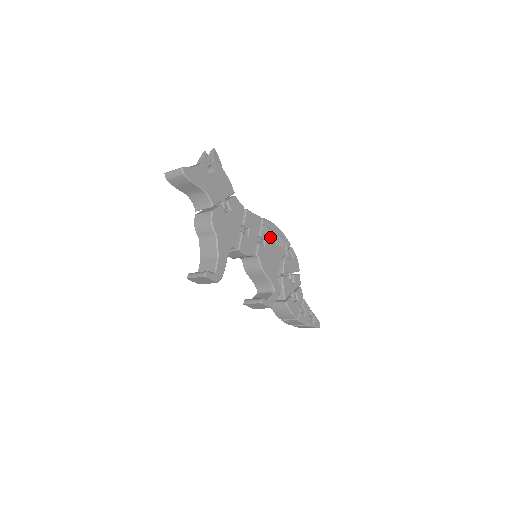
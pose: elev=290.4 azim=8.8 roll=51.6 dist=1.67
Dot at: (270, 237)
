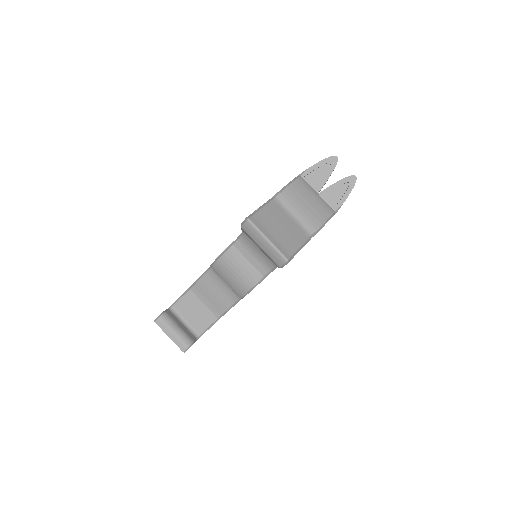
Dot at: occluded
